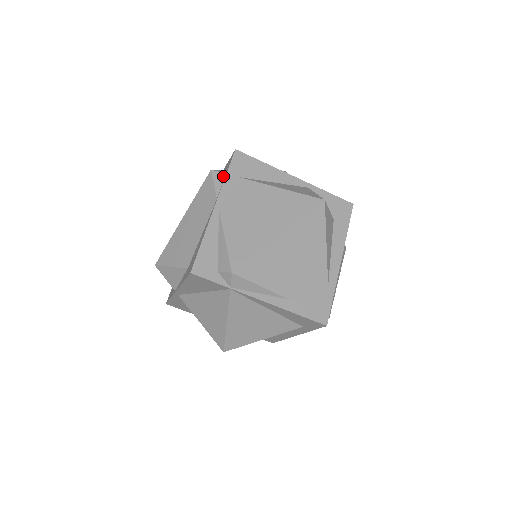
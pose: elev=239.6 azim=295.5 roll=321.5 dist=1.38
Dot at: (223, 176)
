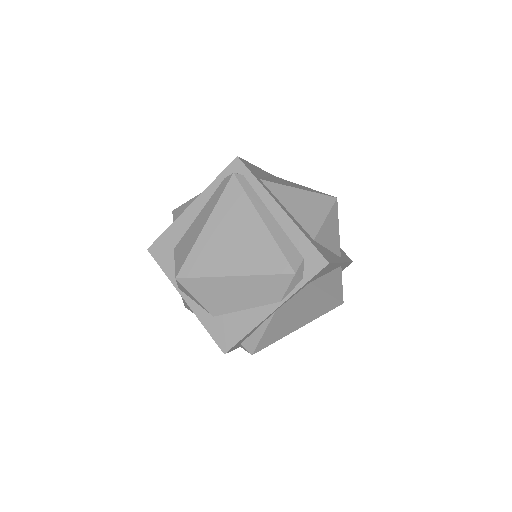
Dot at: (300, 281)
